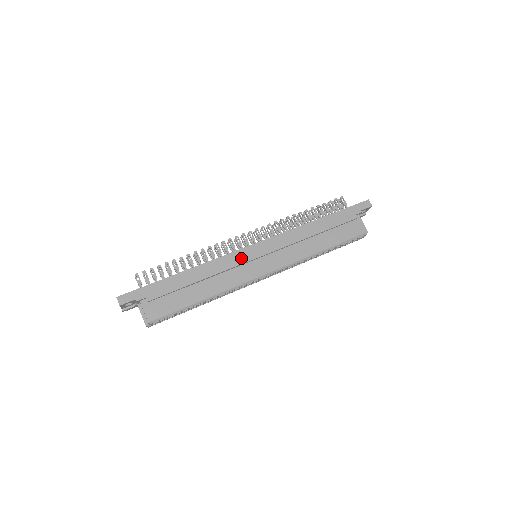
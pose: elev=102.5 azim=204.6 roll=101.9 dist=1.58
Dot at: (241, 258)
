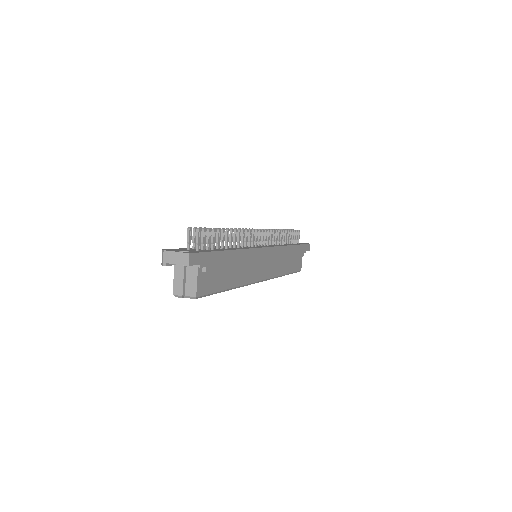
Dot at: (260, 257)
